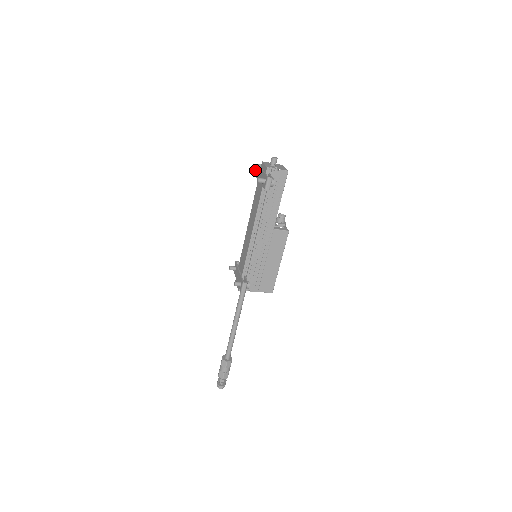
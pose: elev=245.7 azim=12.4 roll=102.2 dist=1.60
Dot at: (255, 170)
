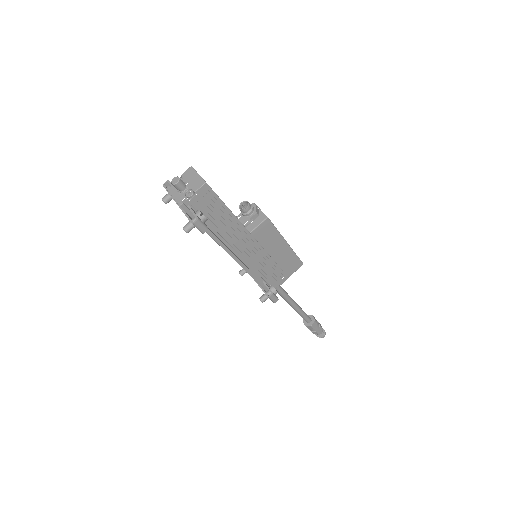
Dot at: (168, 198)
